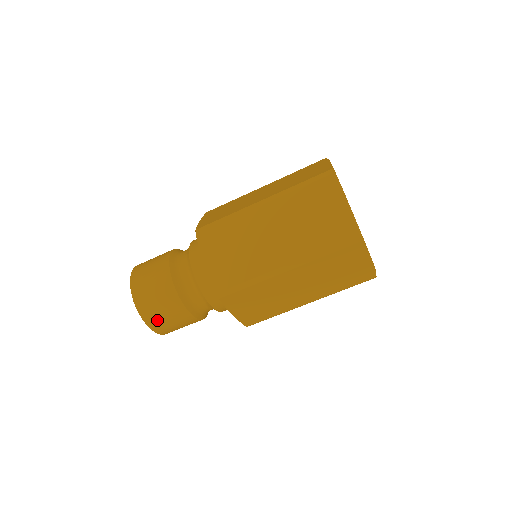
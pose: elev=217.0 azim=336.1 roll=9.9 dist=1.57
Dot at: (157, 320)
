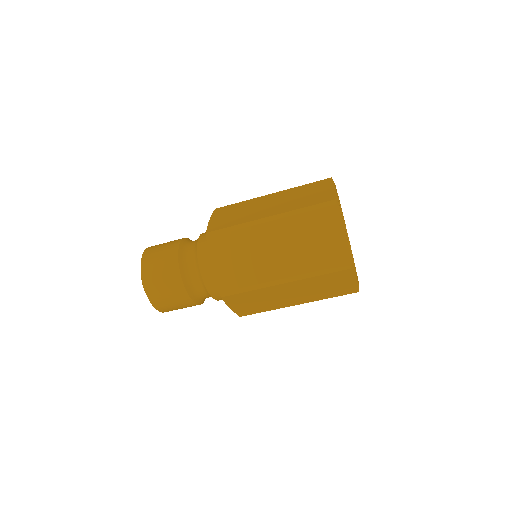
Dot at: (151, 270)
